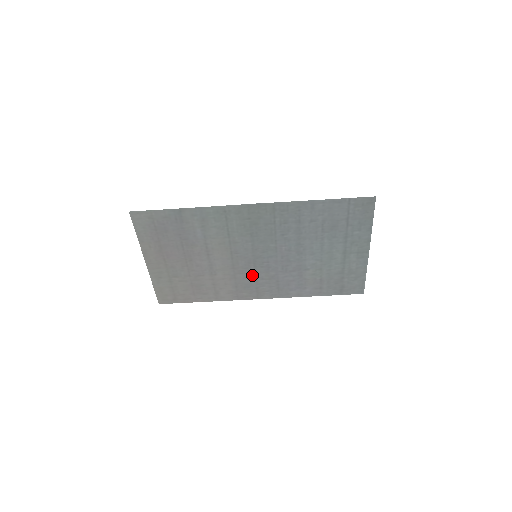
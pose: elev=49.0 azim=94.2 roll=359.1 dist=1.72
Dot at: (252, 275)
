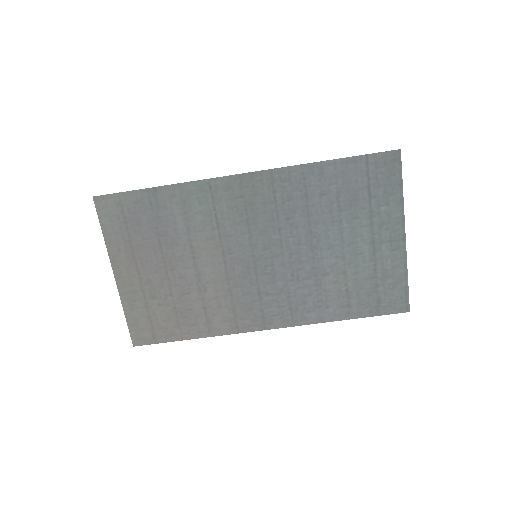
Dot at: (254, 289)
